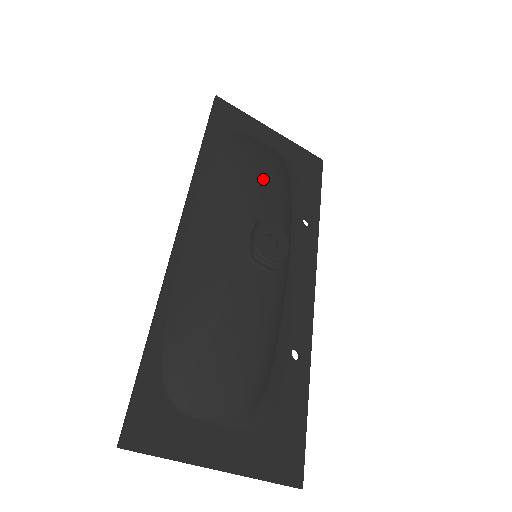
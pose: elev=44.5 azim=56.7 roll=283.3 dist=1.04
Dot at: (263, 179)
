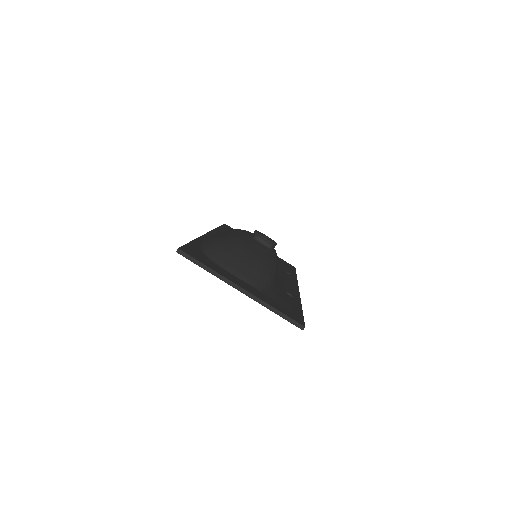
Dot at: occluded
